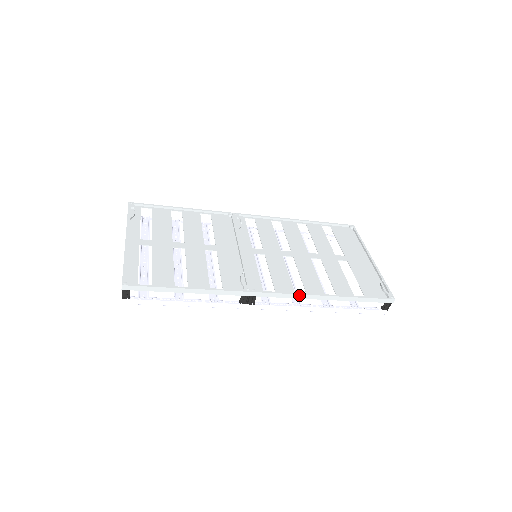
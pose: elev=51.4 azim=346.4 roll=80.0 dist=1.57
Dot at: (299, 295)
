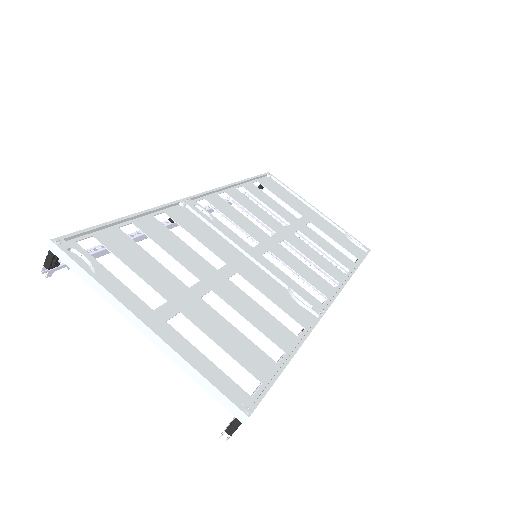
Dot at: occluded
